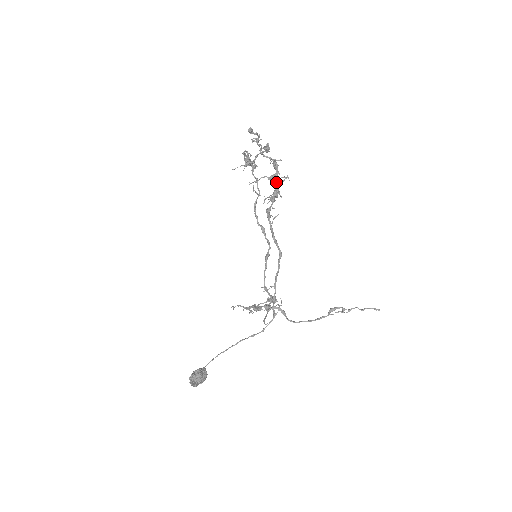
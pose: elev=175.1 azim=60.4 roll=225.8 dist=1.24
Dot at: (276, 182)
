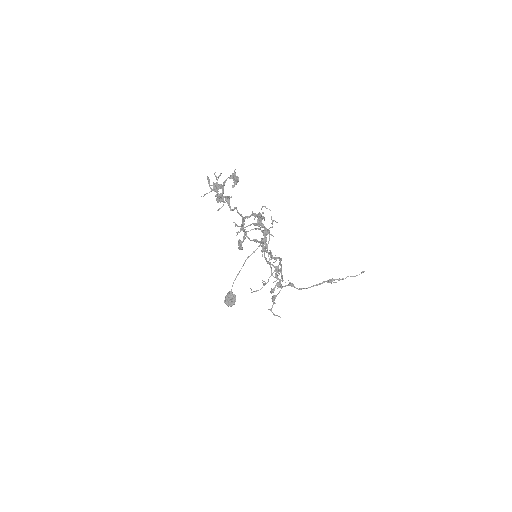
Dot at: (263, 225)
